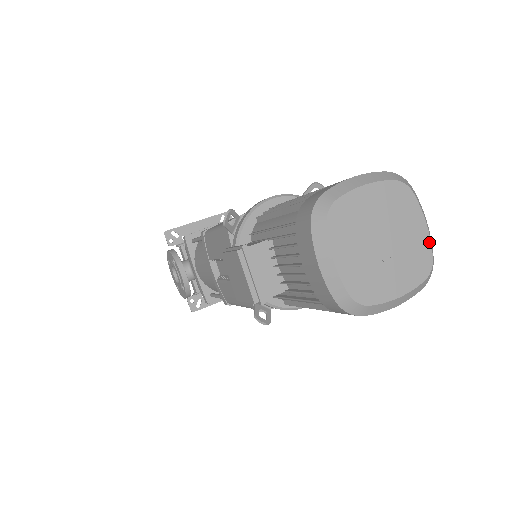
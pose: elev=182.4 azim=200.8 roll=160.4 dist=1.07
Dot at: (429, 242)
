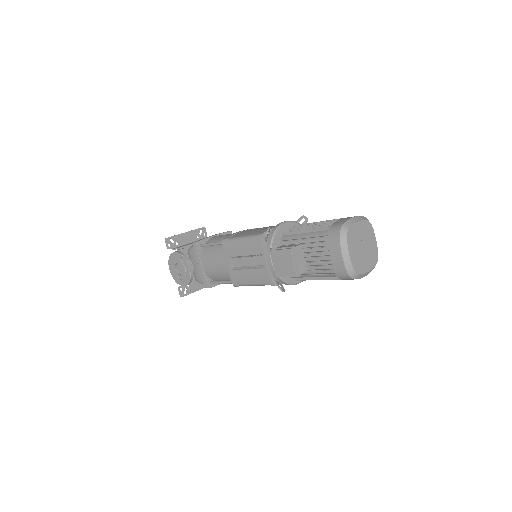
Dot at: (377, 248)
